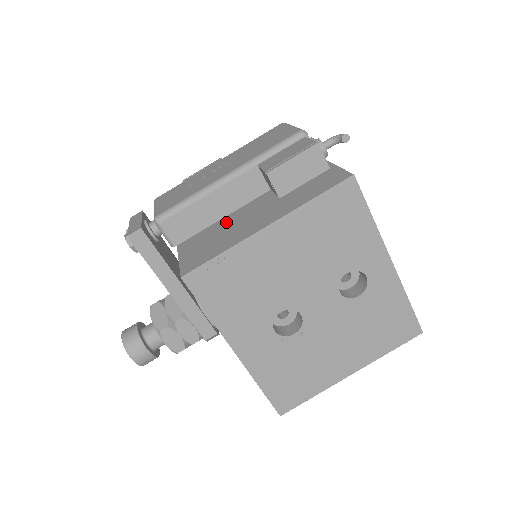
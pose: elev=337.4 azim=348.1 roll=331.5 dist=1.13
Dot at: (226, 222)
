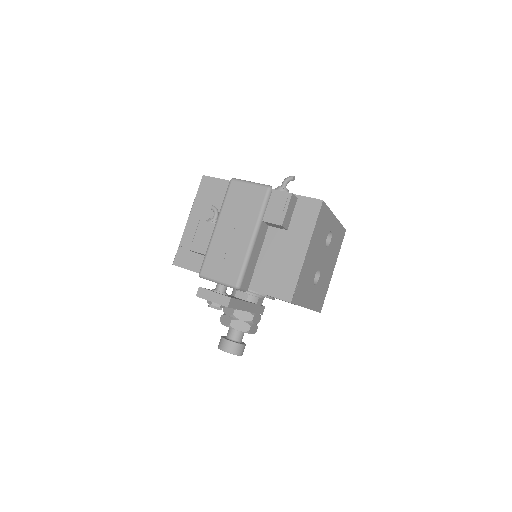
Dot at: (267, 259)
